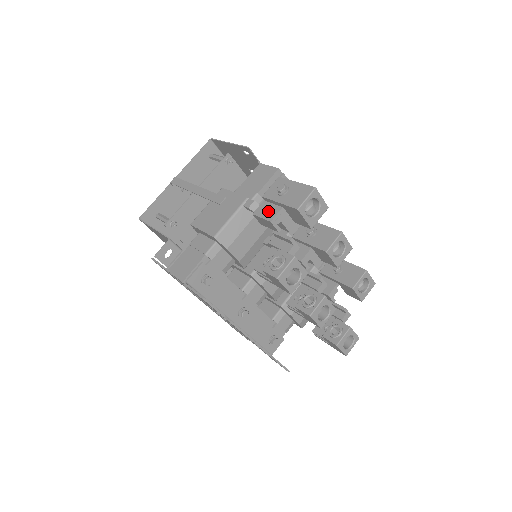
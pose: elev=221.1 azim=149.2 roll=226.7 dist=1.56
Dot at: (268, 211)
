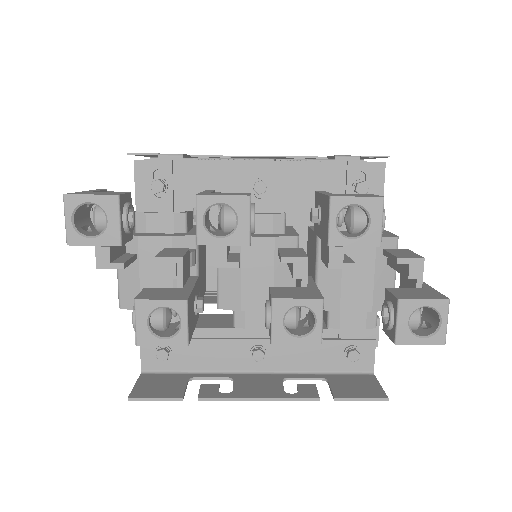
Dot at: occluded
